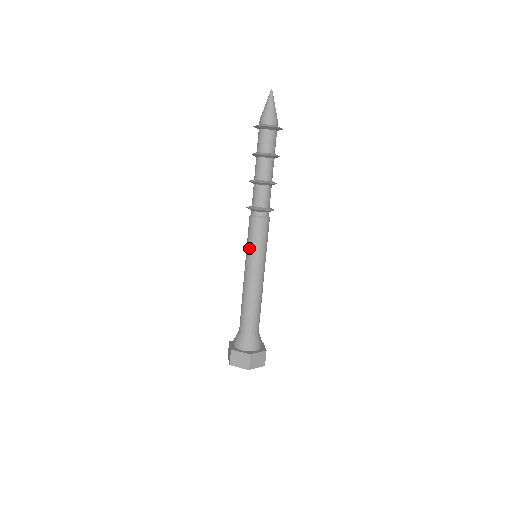
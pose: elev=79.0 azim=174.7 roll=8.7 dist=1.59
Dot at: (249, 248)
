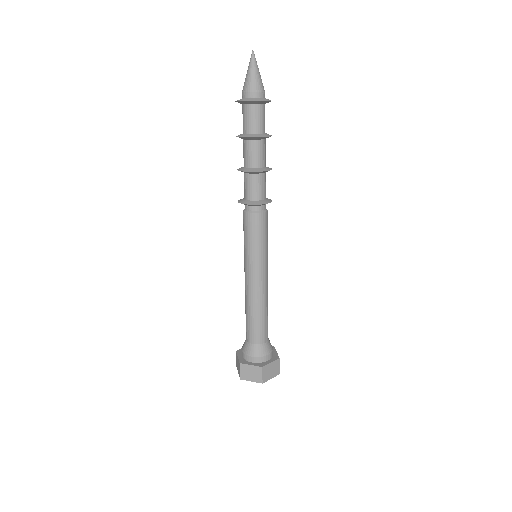
Dot at: occluded
